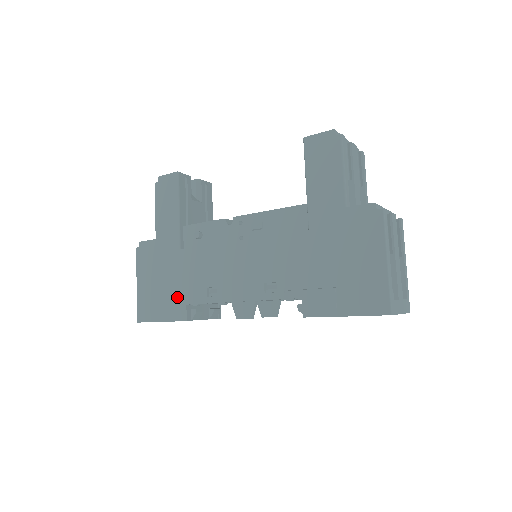
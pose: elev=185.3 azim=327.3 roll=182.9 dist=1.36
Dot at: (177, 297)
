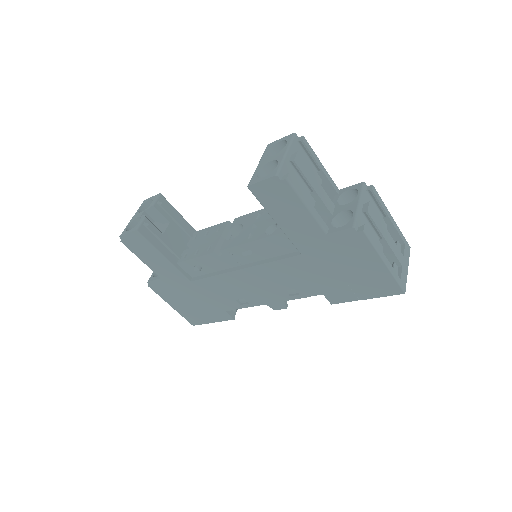
Dot at: (214, 309)
